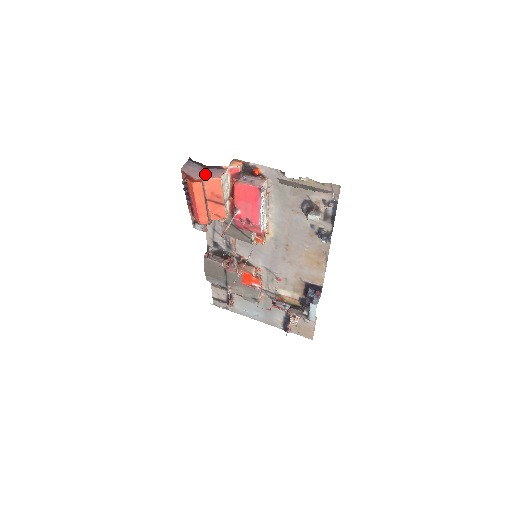
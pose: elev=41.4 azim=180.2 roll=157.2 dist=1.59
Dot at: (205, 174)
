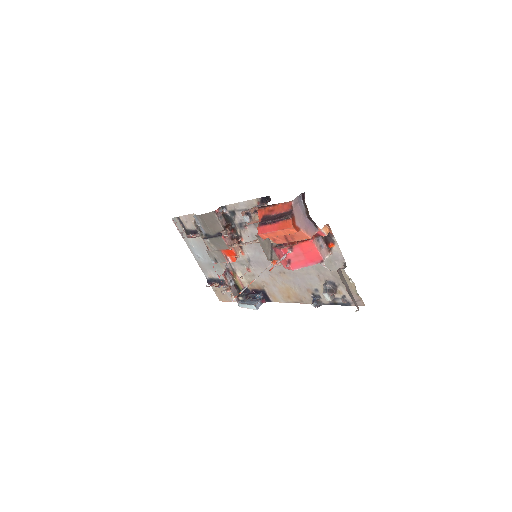
Dot at: (304, 224)
